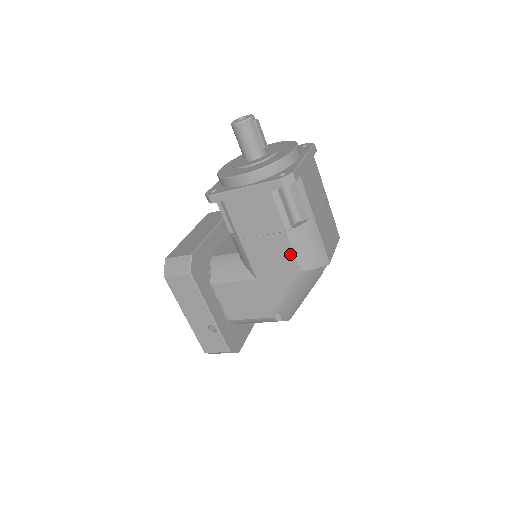
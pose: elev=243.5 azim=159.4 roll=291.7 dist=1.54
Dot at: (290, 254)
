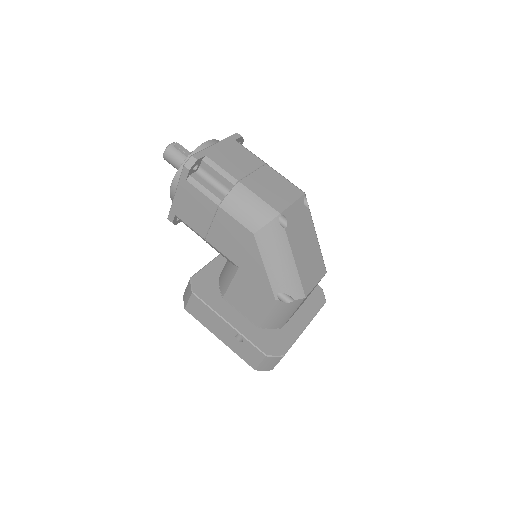
Dot at: (236, 224)
